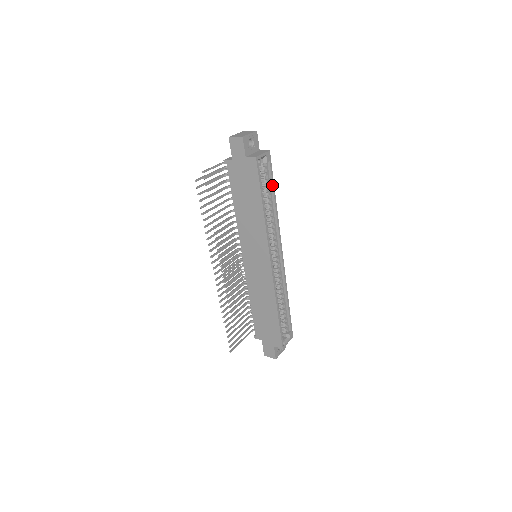
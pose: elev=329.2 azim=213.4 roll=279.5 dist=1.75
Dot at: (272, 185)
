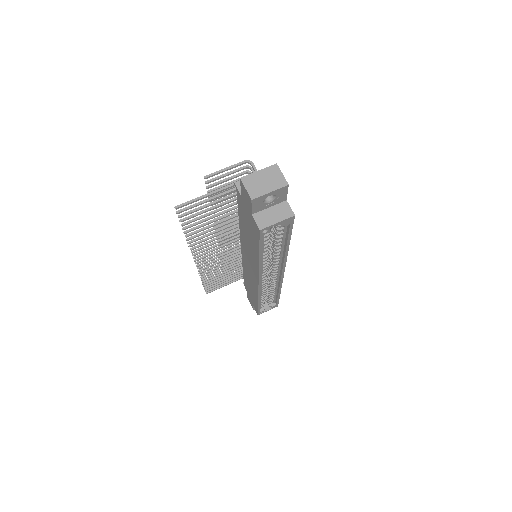
Dot at: (287, 238)
